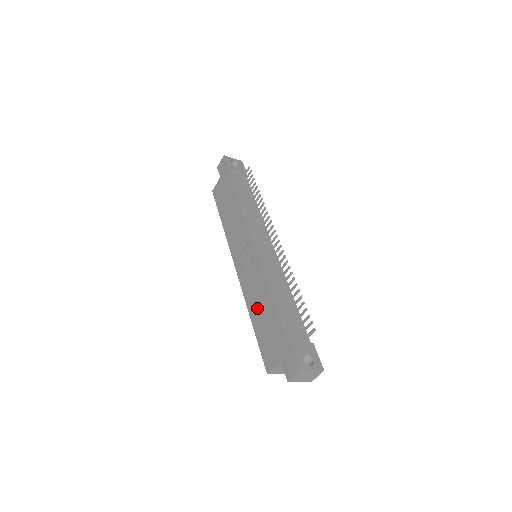
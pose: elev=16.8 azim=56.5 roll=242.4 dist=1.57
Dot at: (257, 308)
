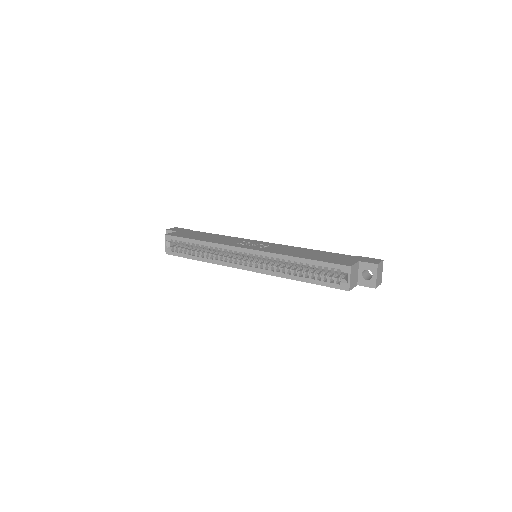
Dot at: (302, 253)
